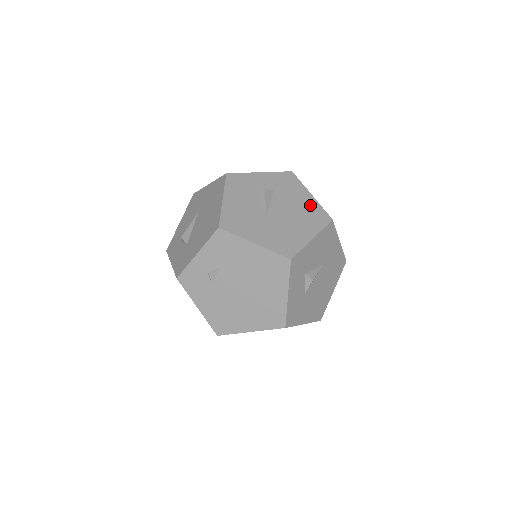
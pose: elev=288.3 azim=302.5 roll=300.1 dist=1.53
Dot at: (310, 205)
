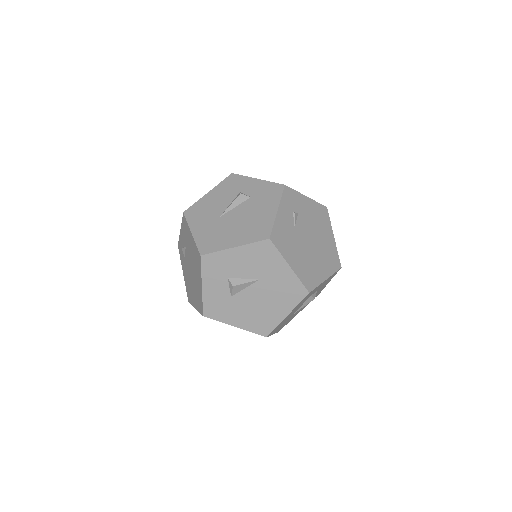
Dot at: (265, 219)
